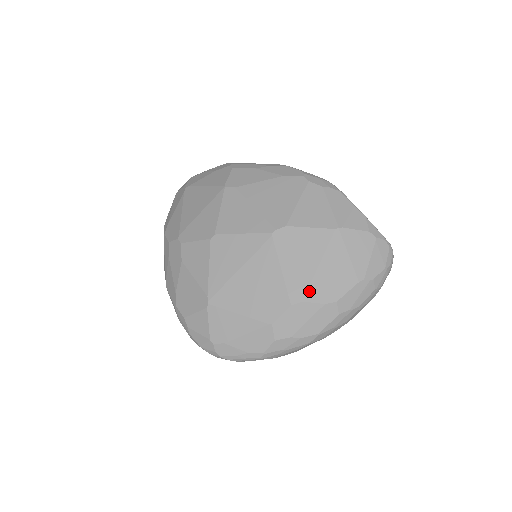
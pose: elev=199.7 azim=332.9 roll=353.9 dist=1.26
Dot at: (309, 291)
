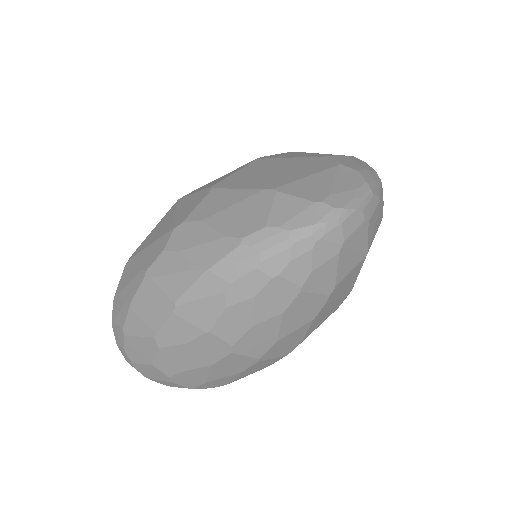
Dot at: (329, 154)
